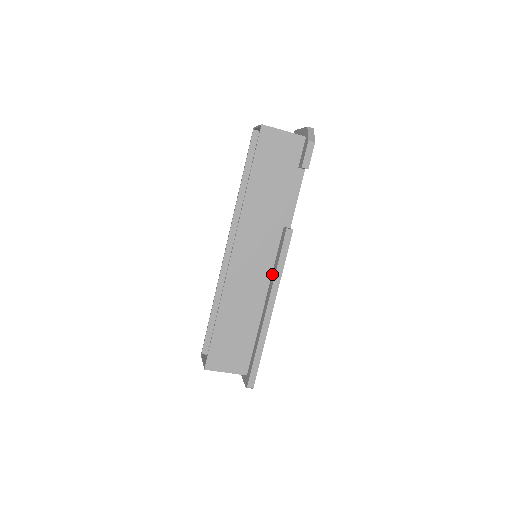
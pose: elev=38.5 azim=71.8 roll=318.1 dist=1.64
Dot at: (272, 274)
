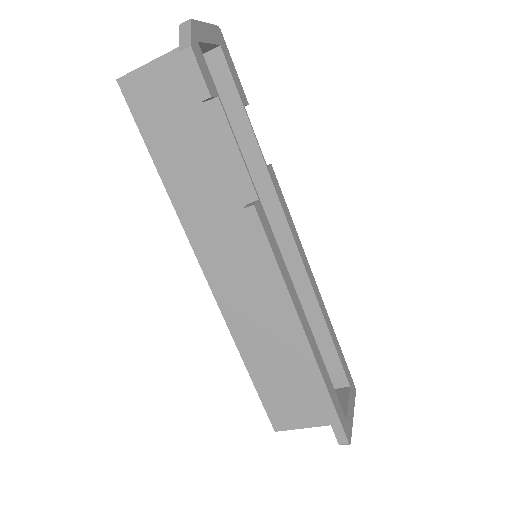
Dot at: occluded
